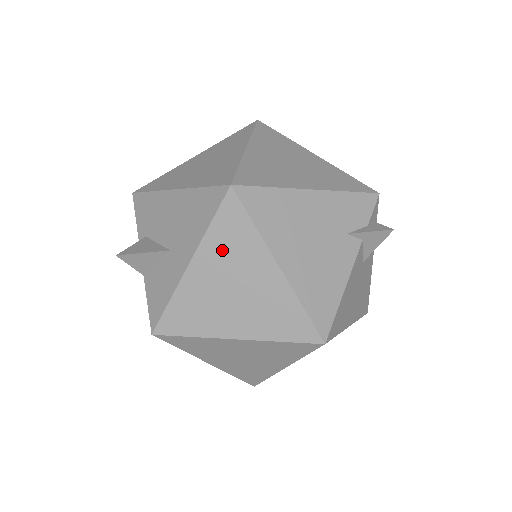
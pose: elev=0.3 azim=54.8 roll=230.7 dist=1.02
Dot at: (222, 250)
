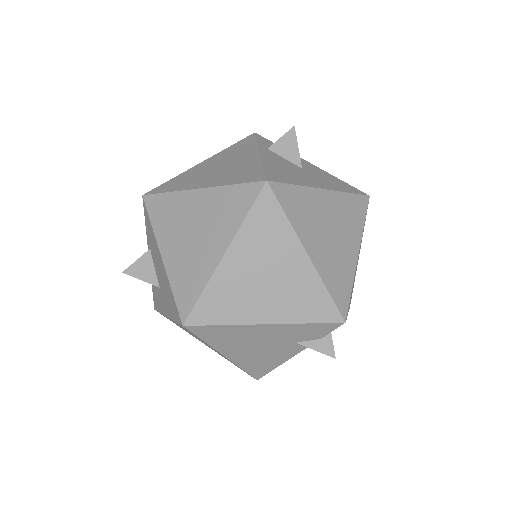
Dot at: occluded
